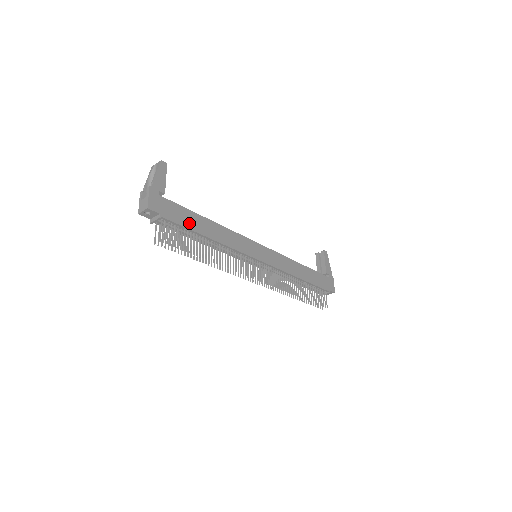
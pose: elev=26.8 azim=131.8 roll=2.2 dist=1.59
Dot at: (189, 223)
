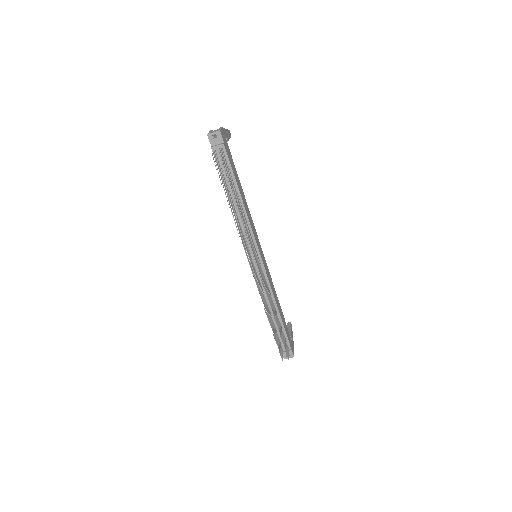
Dot at: (234, 172)
